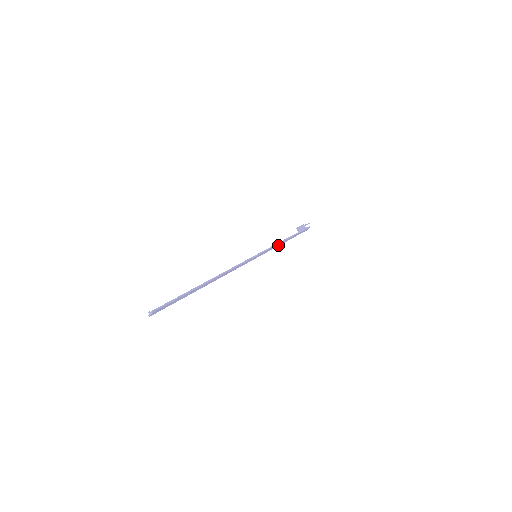
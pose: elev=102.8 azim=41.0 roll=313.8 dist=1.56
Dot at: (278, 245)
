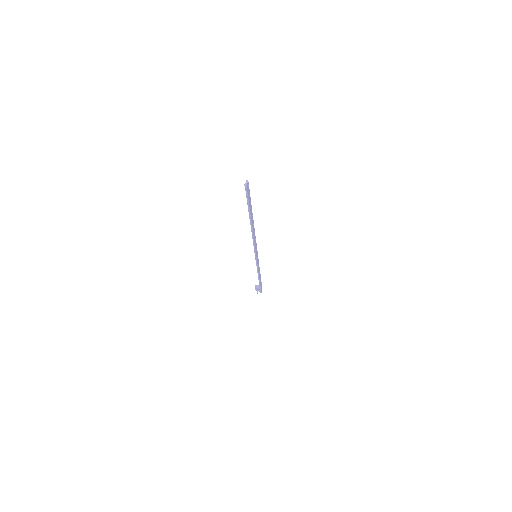
Dot at: (258, 272)
